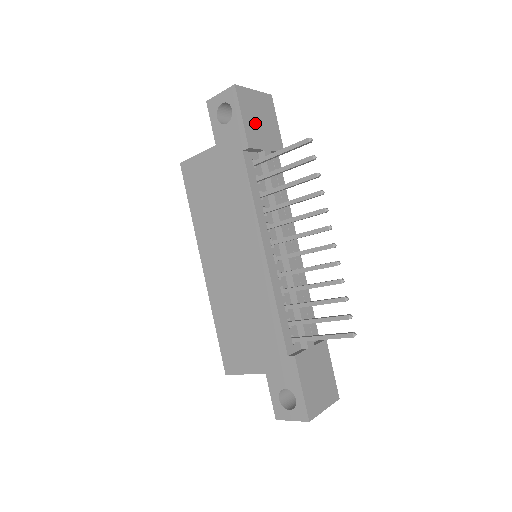
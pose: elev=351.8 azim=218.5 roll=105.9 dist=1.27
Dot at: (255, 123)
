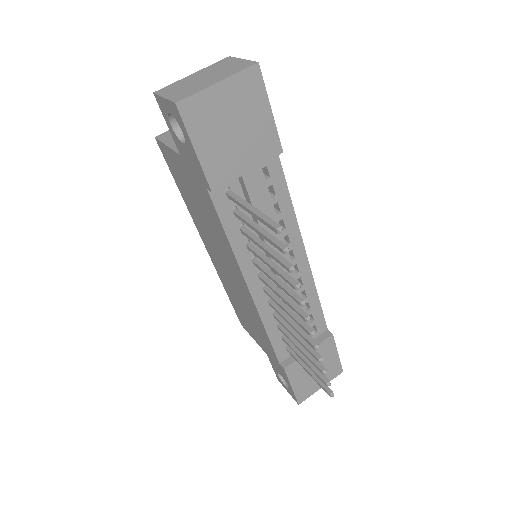
Dot at: (222, 144)
